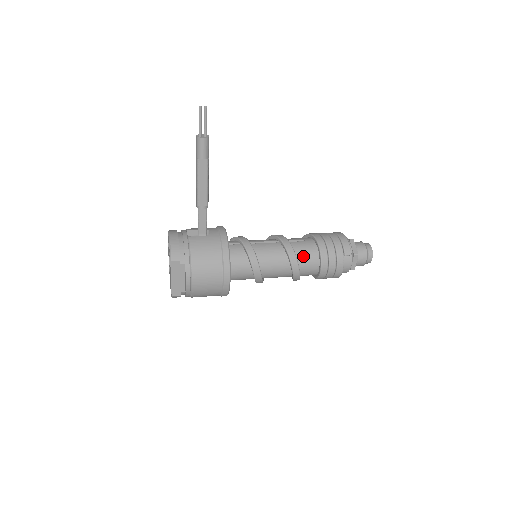
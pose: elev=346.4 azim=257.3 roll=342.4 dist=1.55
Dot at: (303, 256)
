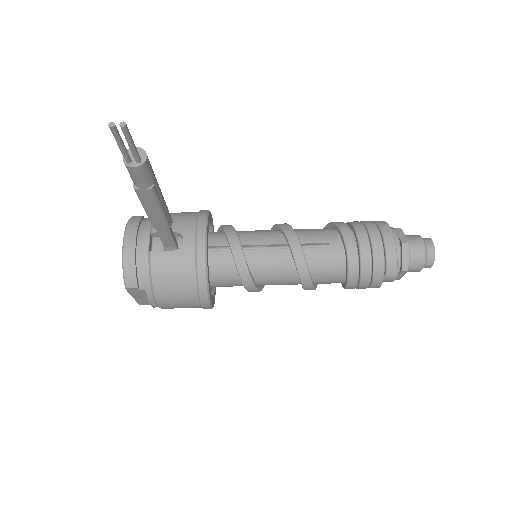
Dot at: (322, 272)
